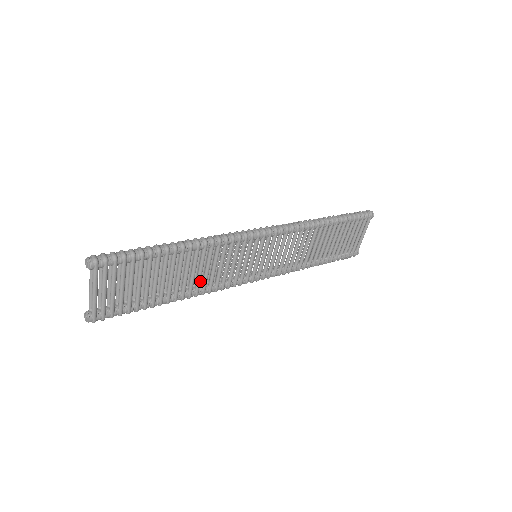
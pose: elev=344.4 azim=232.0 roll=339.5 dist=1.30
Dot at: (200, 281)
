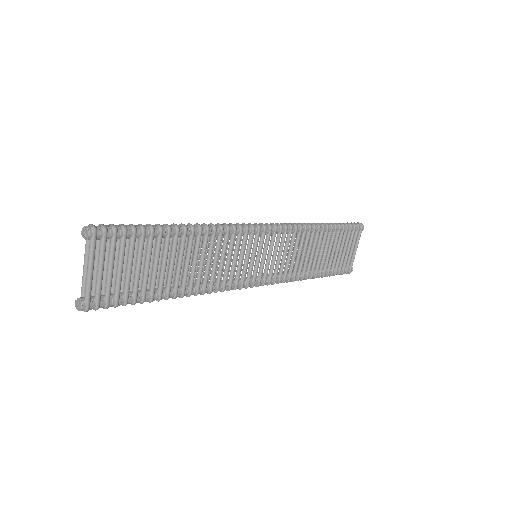
Dot at: (201, 275)
